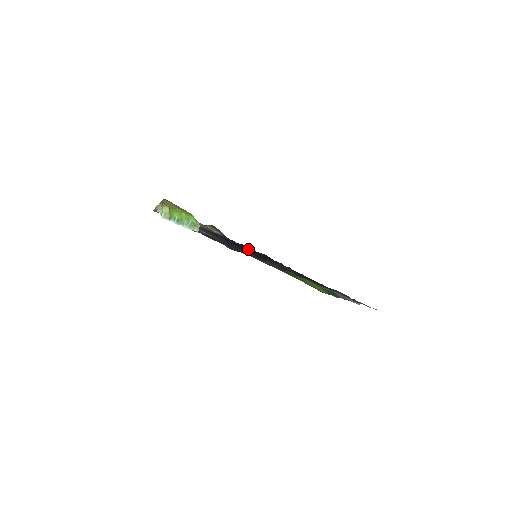
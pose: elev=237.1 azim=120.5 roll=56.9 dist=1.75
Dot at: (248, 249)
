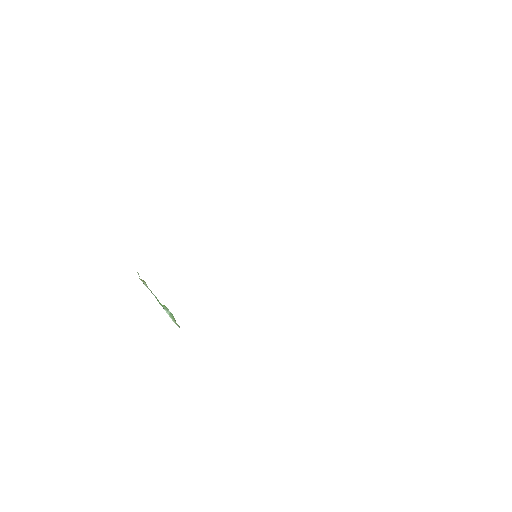
Dot at: occluded
